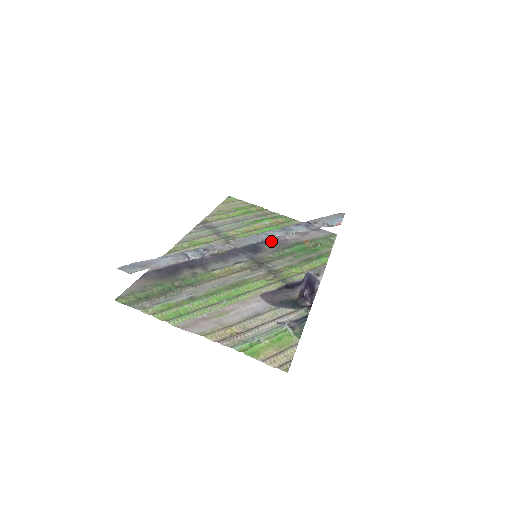
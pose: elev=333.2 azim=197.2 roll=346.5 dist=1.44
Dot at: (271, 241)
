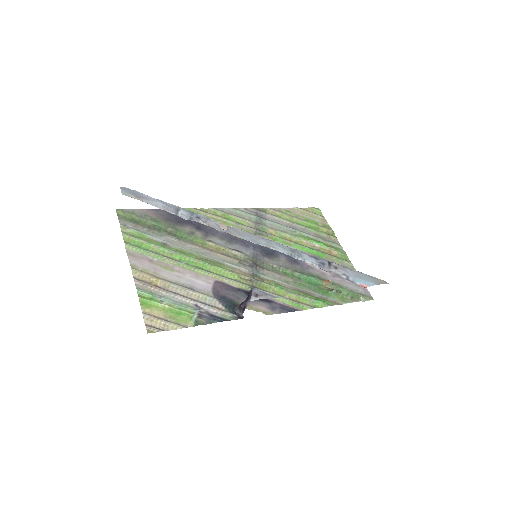
Dot at: (295, 259)
